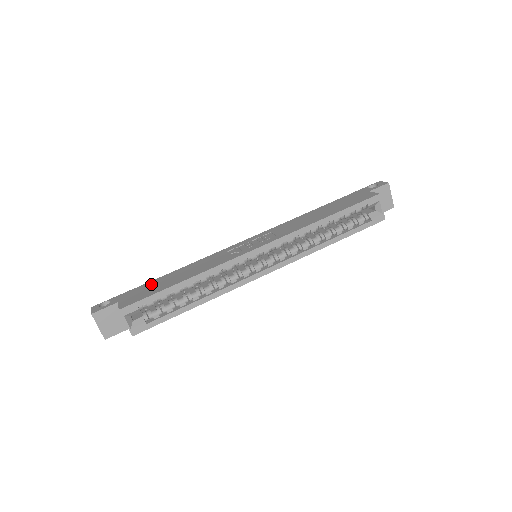
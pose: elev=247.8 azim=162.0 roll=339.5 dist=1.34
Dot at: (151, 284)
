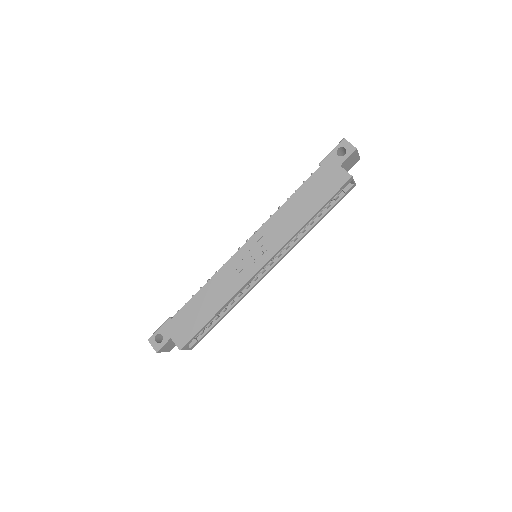
Dot at: (186, 314)
